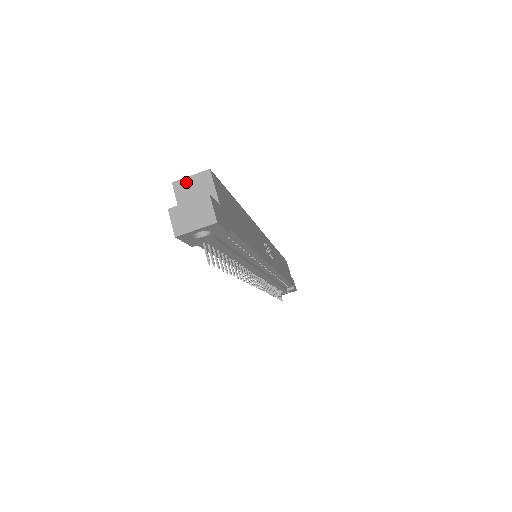
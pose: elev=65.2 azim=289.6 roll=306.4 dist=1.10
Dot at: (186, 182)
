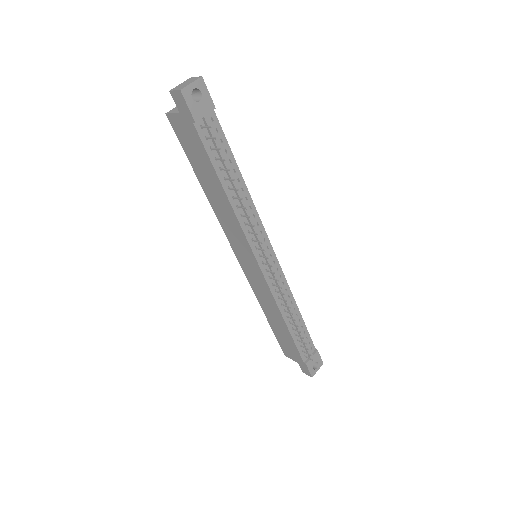
Dot at: (174, 109)
